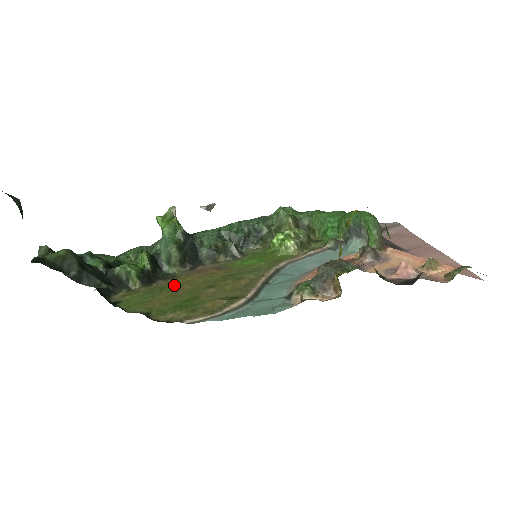
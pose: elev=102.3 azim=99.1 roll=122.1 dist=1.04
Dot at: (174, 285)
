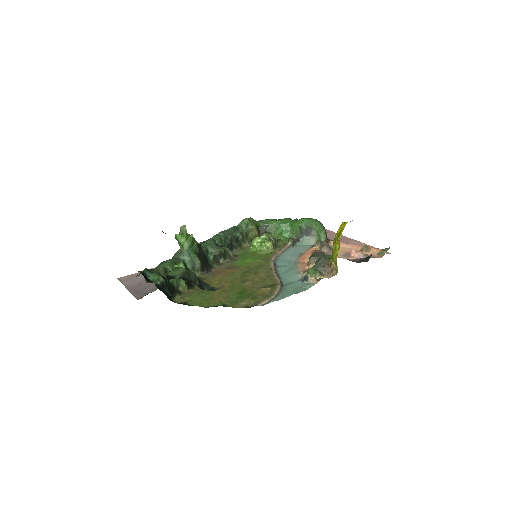
Dot at: (213, 284)
